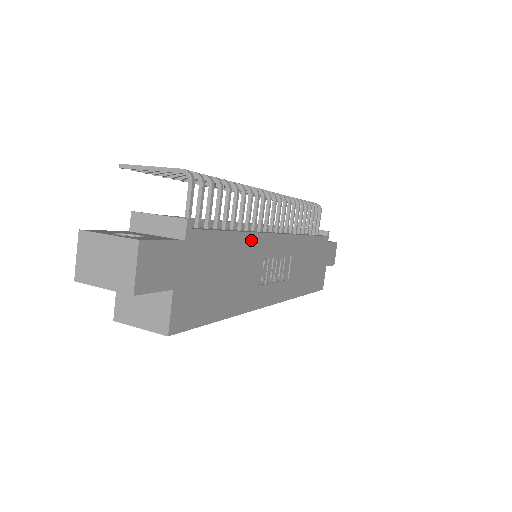
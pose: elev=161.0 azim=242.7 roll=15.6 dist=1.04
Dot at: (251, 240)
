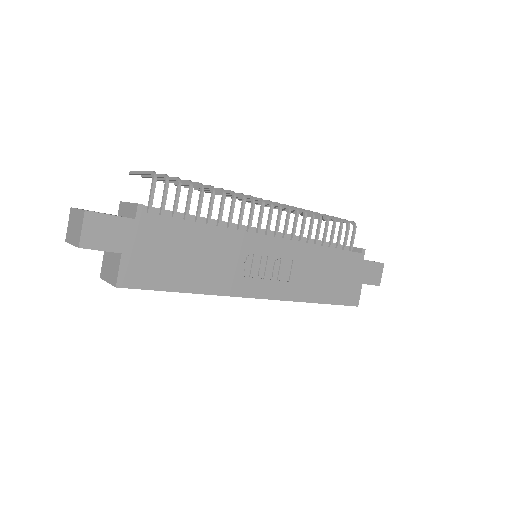
Dot at: (225, 234)
